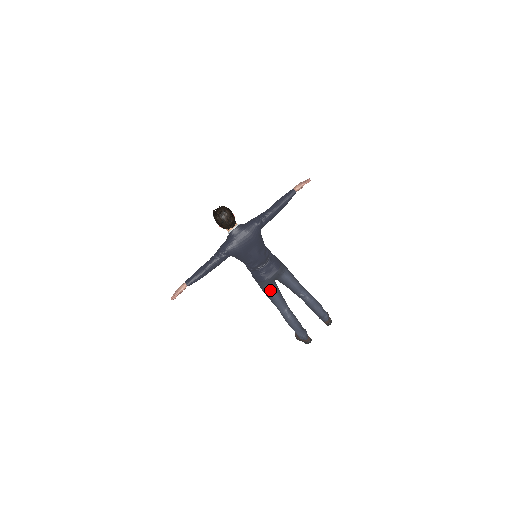
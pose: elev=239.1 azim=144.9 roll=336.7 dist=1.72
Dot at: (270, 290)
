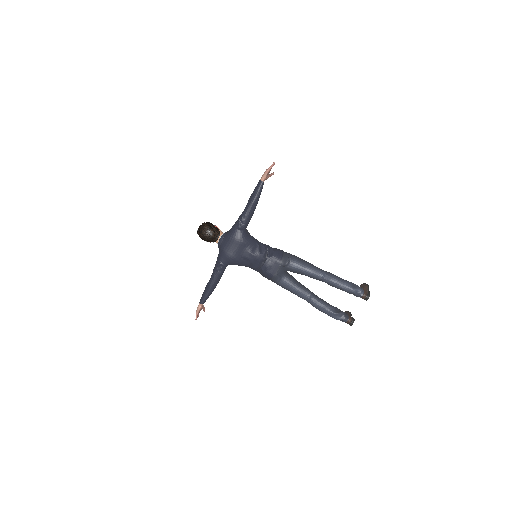
Dot at: (284, 284)
